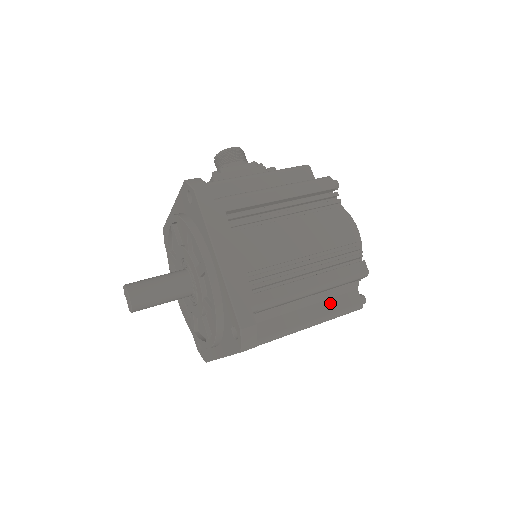
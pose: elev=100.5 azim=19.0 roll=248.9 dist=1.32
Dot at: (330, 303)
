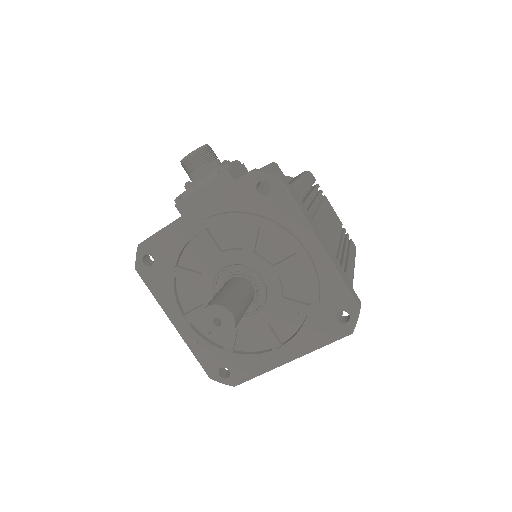
Dot at: occluded
